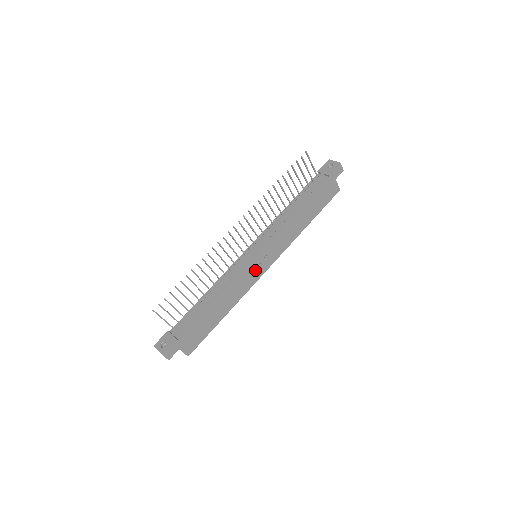
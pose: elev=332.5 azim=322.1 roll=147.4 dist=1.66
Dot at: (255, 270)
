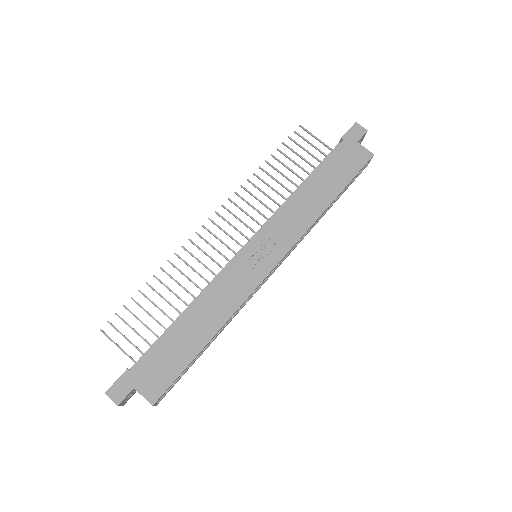
Dot at: (250, 268)
